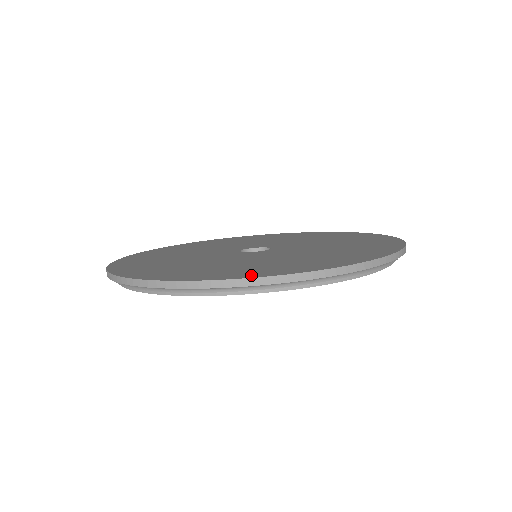
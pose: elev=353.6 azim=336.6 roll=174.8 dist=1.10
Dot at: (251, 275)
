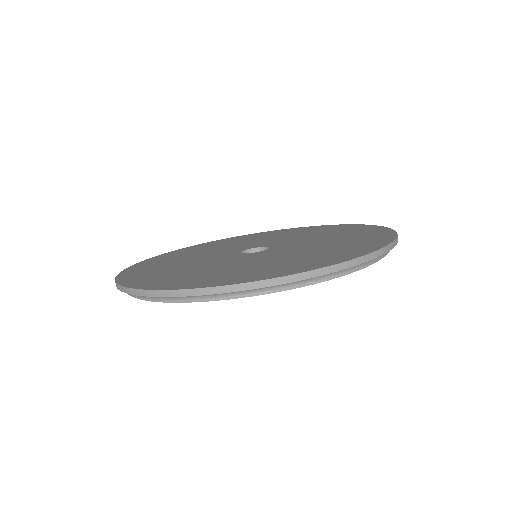
Dot at: (138, 285)
